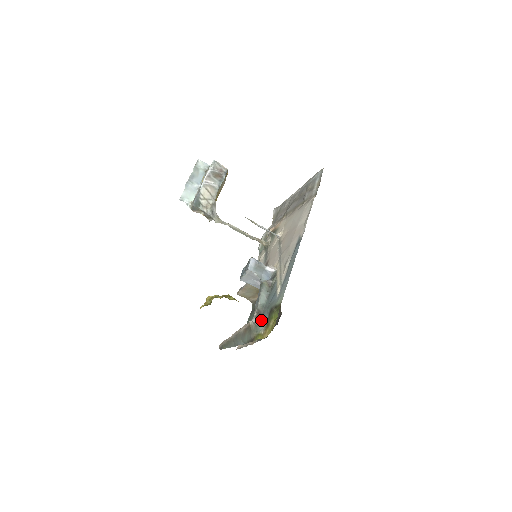
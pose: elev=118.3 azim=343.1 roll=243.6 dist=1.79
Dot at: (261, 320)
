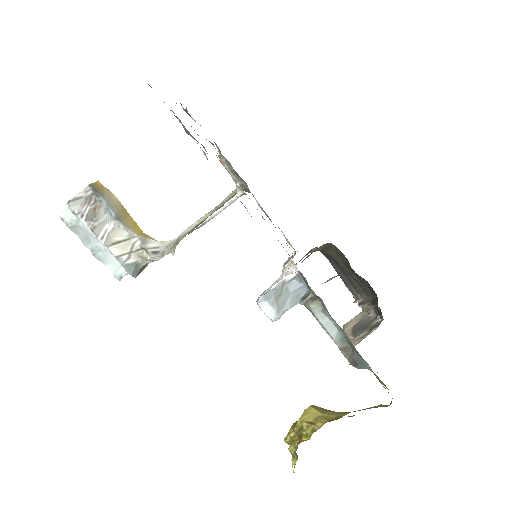
Dot at: (360, 363)
